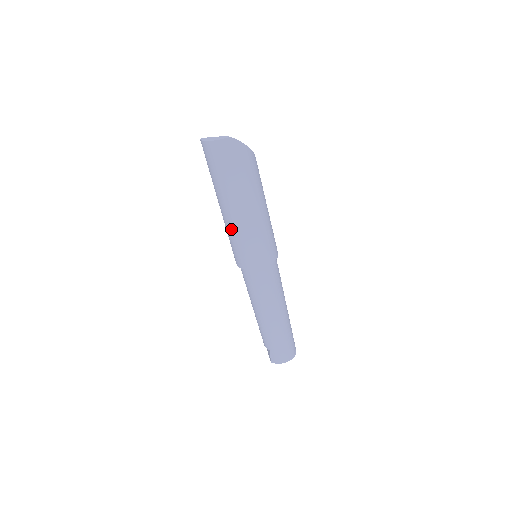
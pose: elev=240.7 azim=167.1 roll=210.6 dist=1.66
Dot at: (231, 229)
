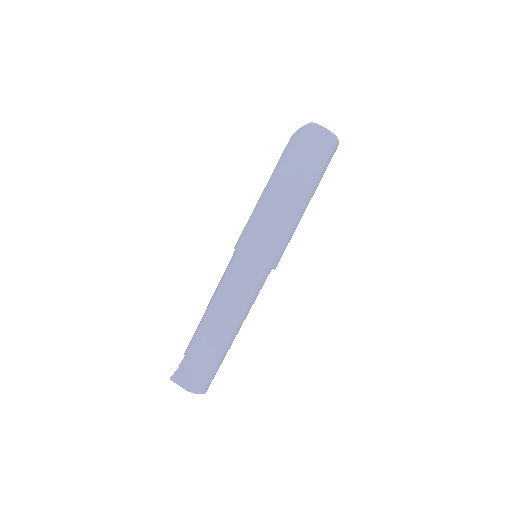
Dot at: (281, 215)
